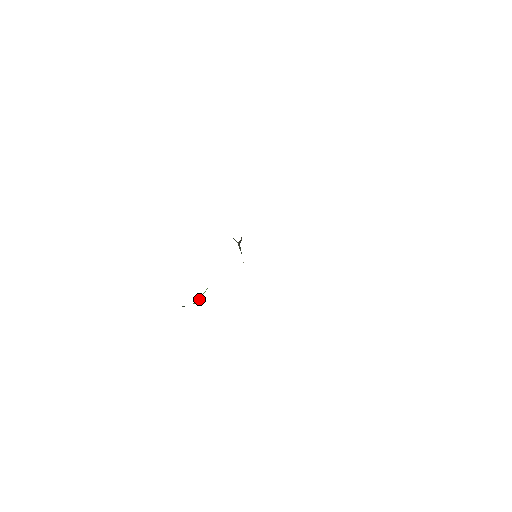
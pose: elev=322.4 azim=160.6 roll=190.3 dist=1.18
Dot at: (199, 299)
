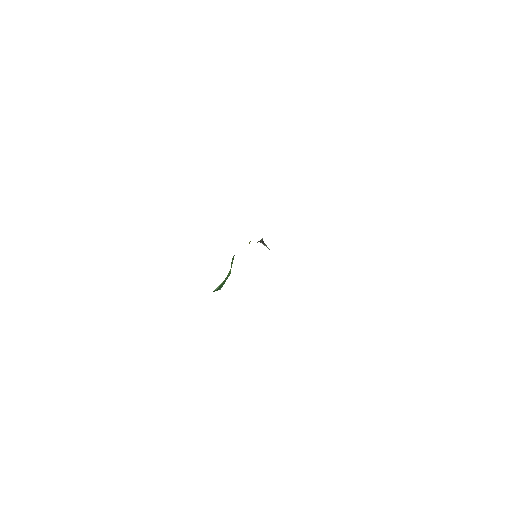
Dot at: (217, 288)
